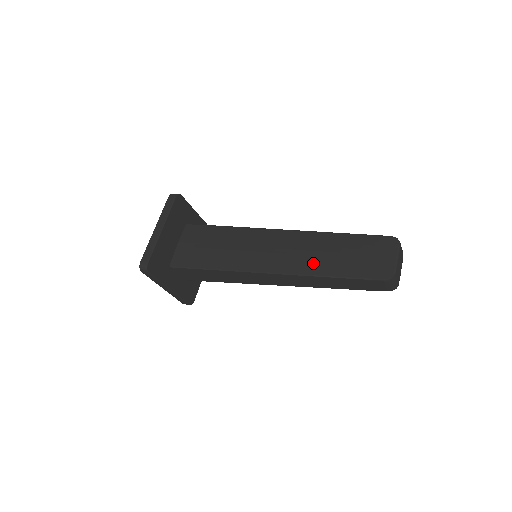
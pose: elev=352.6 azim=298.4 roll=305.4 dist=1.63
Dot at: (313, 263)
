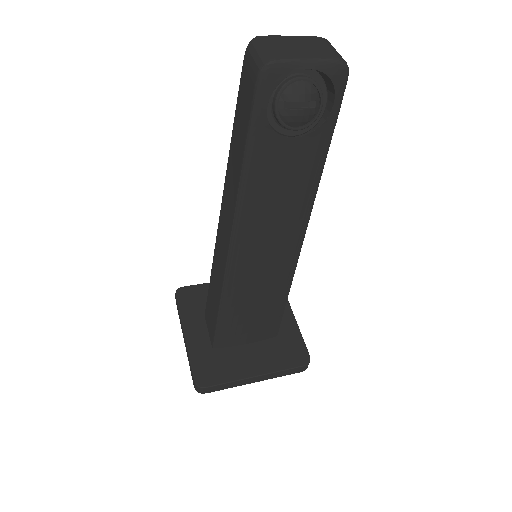
Dot at: occluded
